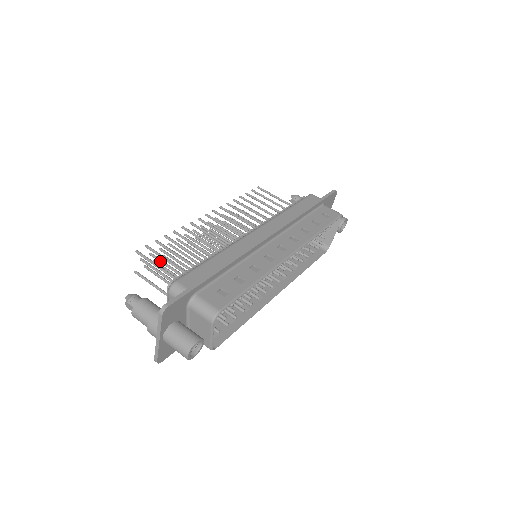
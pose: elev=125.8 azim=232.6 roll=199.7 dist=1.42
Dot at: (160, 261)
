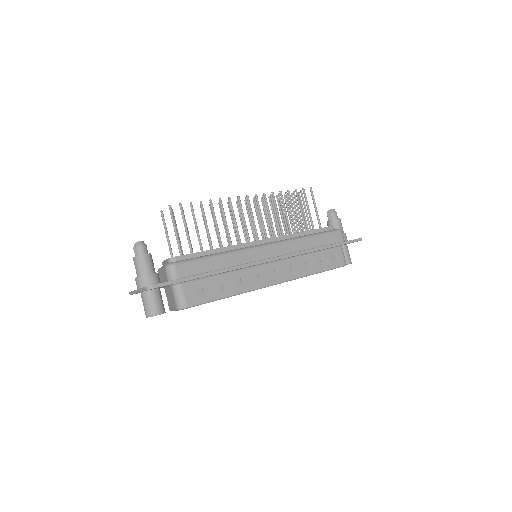
Dot at: occluded
